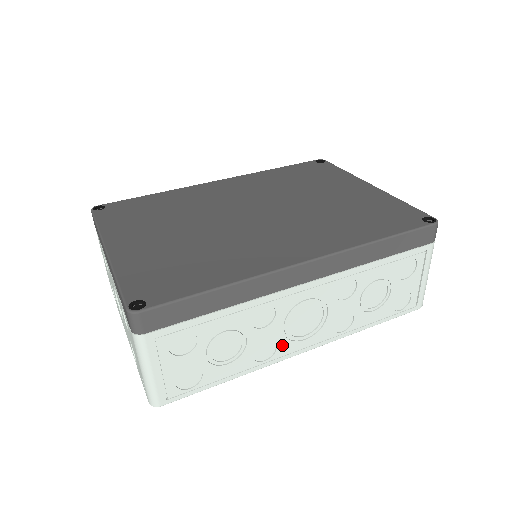
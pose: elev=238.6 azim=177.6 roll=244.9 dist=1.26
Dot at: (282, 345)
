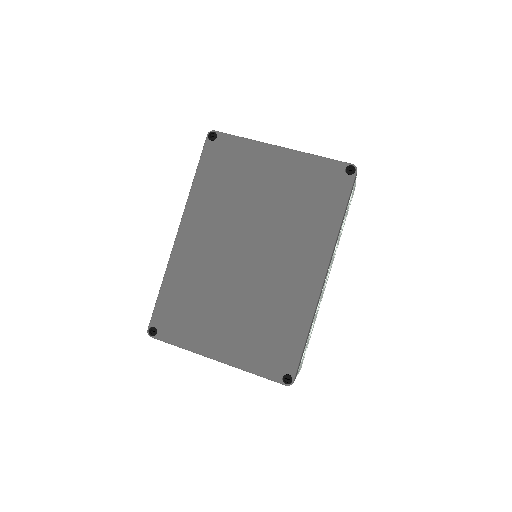
Dot at: occluded
